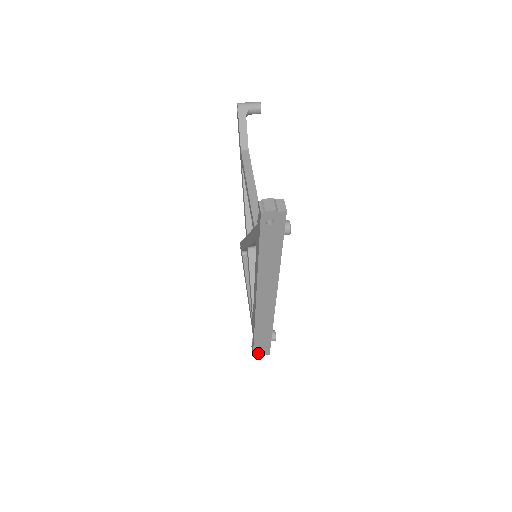
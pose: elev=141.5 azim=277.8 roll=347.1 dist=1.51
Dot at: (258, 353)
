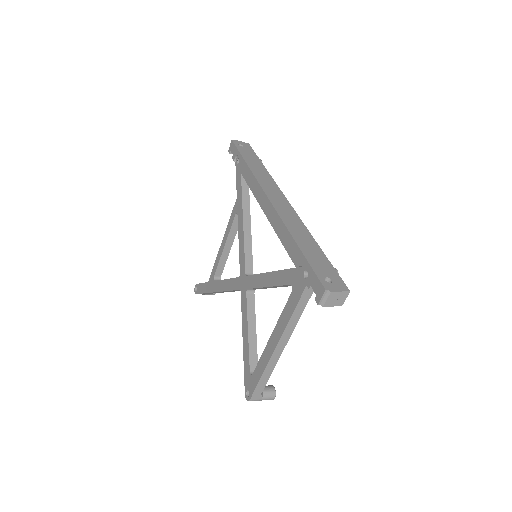
Dot at: (328, 284)
